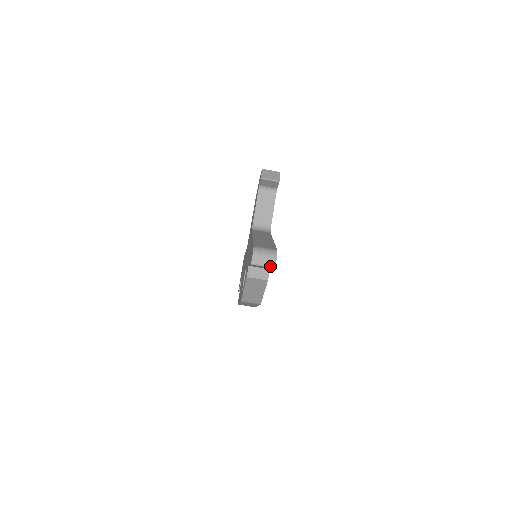
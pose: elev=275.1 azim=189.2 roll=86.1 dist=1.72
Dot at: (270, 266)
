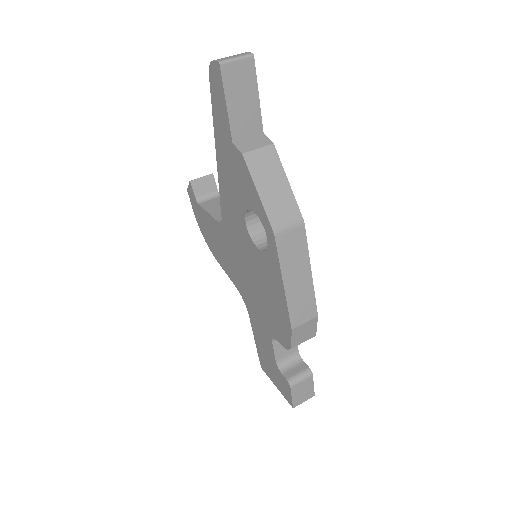
Dot at: (245, 55)
